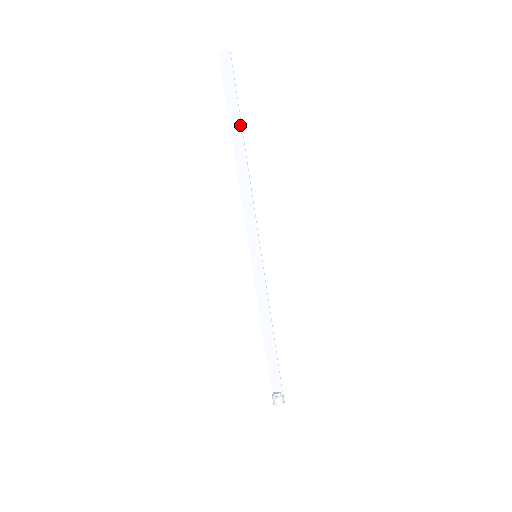
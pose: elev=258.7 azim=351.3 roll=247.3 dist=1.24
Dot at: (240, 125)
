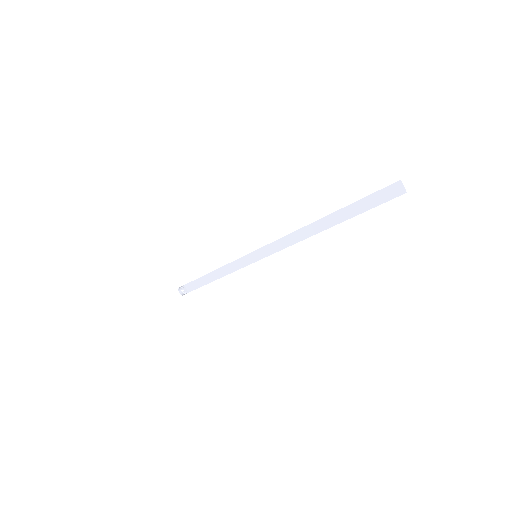
Dot at: (343, 220)
